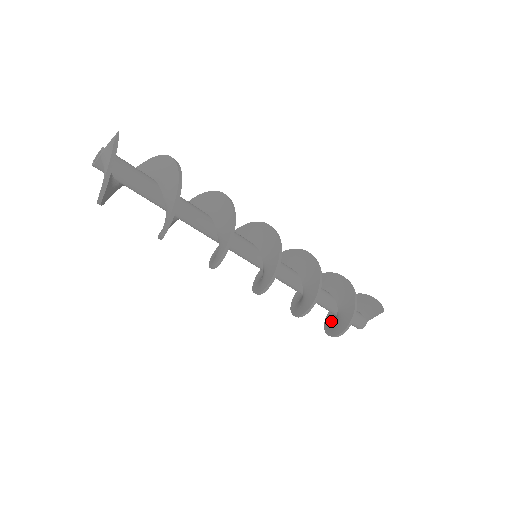
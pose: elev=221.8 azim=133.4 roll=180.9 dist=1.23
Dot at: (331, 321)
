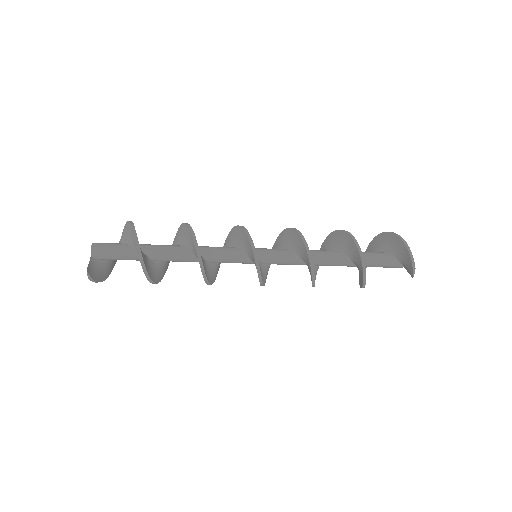
Dot at: occluded
